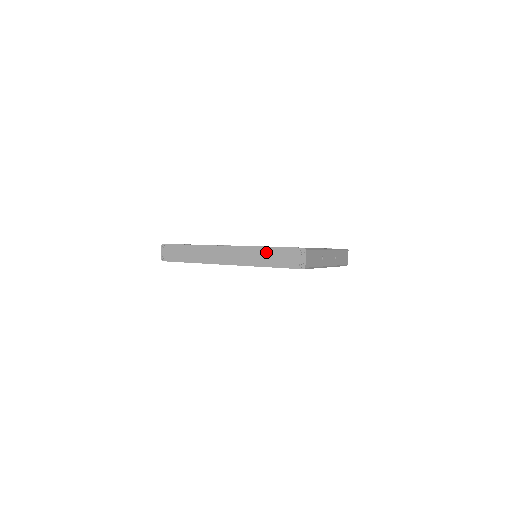
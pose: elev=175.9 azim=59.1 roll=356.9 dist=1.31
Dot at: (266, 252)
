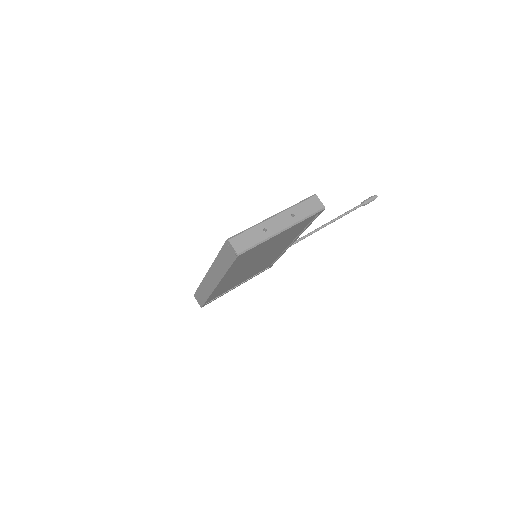
Dot at: (219, 260)
